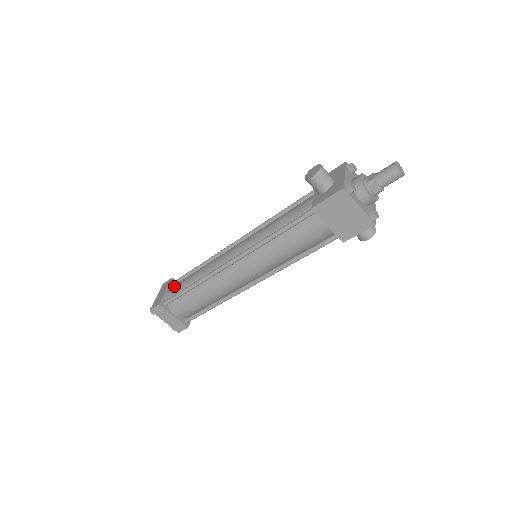
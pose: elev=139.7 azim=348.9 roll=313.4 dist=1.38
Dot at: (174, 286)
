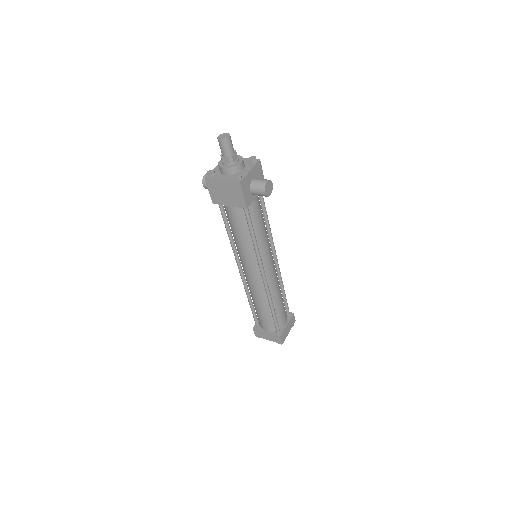
Dot at: occluded
